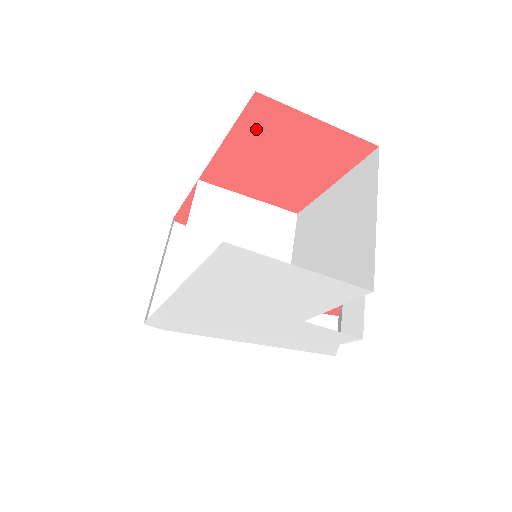
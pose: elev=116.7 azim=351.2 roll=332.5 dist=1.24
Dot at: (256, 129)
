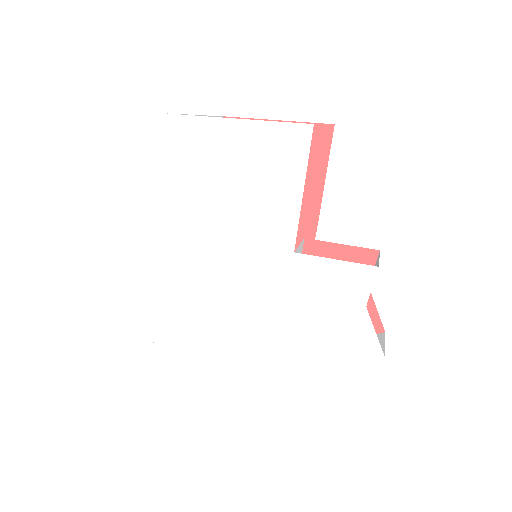
Dot at: occluded
